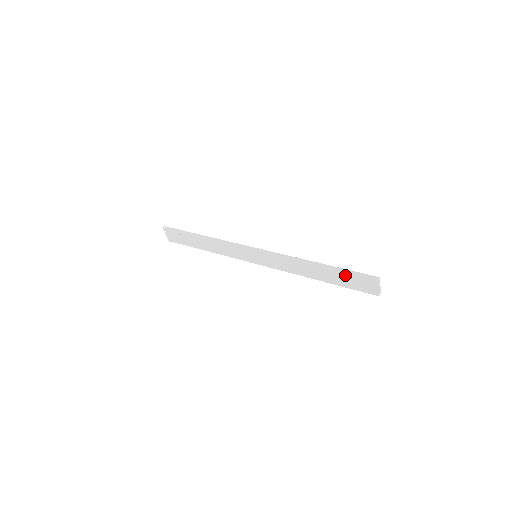
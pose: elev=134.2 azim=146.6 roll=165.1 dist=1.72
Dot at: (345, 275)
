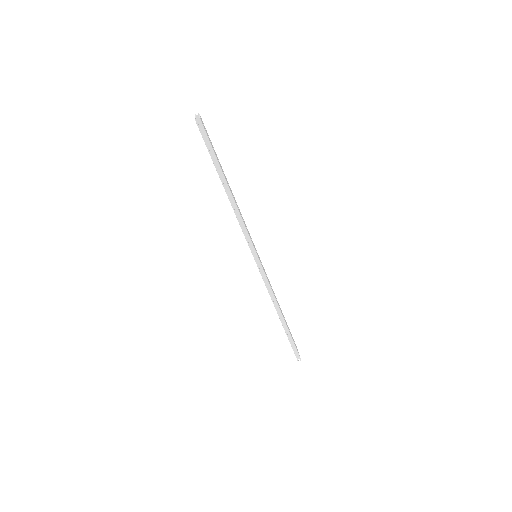
Dot at: occluded
